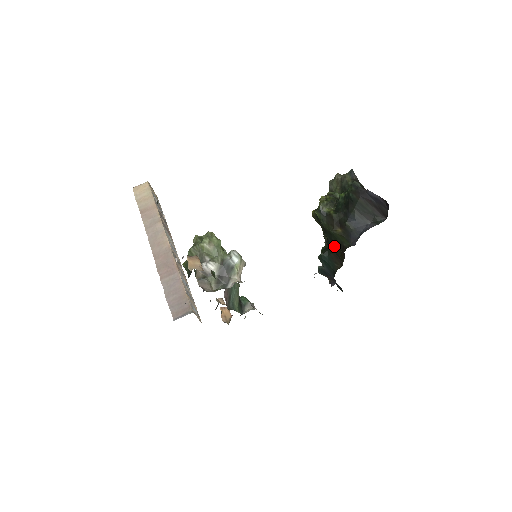
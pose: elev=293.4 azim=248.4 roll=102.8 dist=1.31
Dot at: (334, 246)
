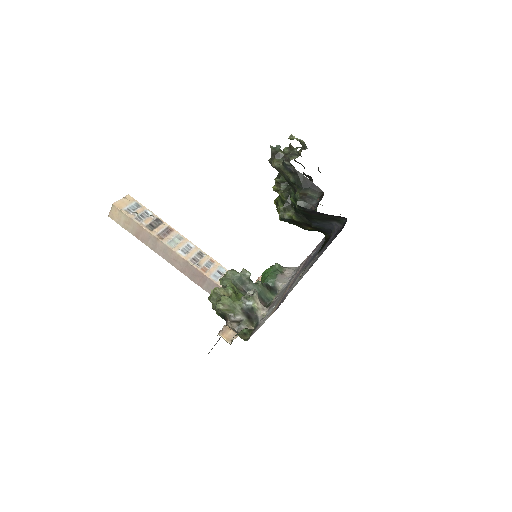
Dot at: occluded
